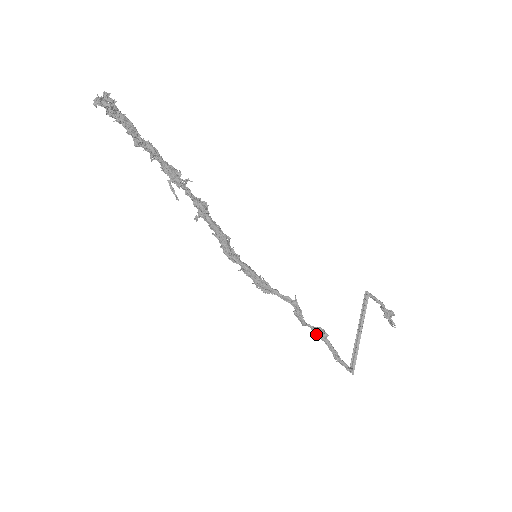
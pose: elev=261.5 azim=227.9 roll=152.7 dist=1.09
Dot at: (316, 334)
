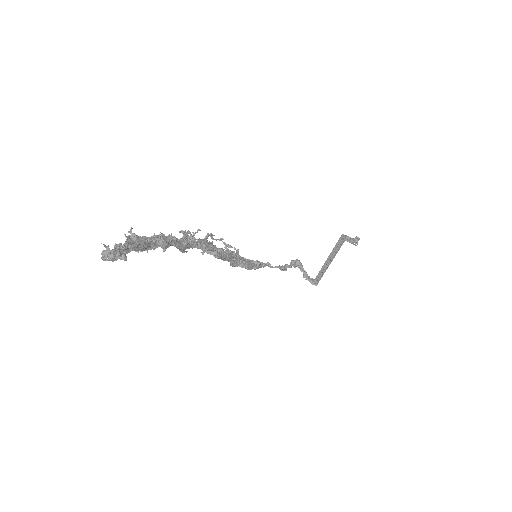
Dot at: (292, 265)
